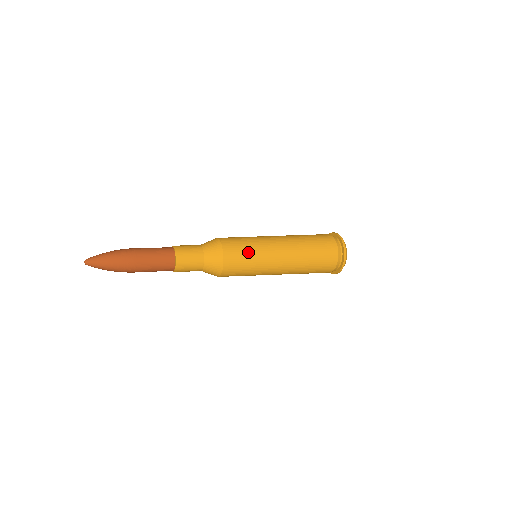
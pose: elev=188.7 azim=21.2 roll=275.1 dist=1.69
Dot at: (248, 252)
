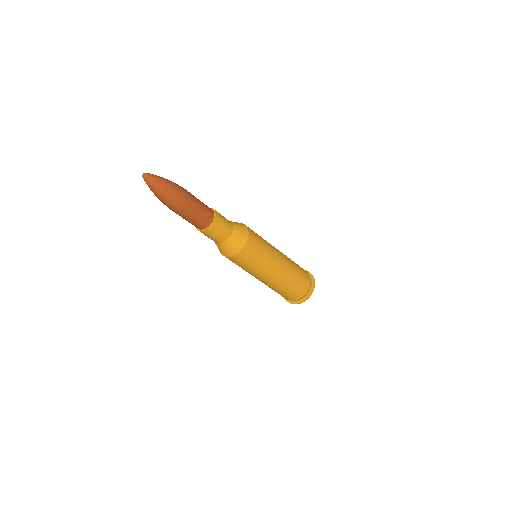
Dot at: (258, 258)
